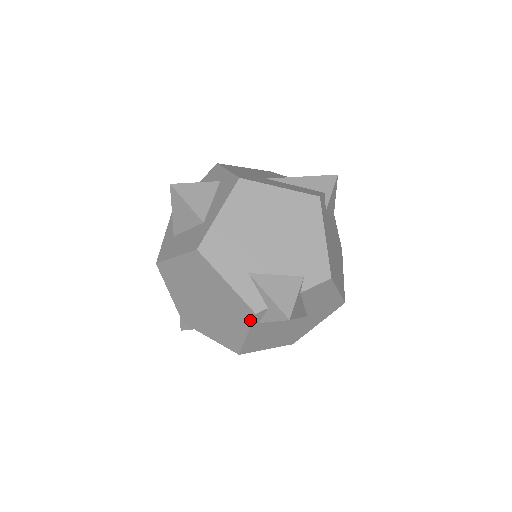
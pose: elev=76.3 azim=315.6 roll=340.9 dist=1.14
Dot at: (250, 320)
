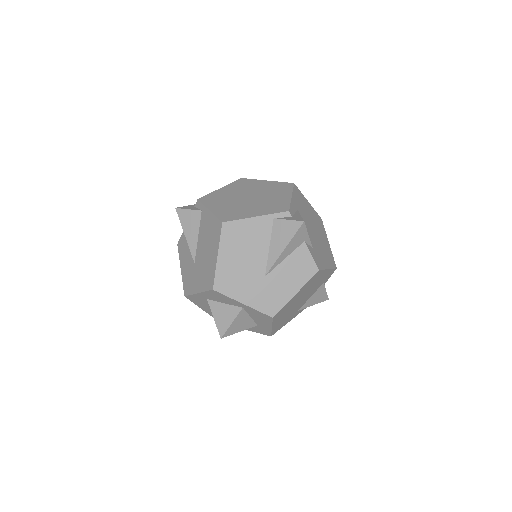
Dot at: occluded
